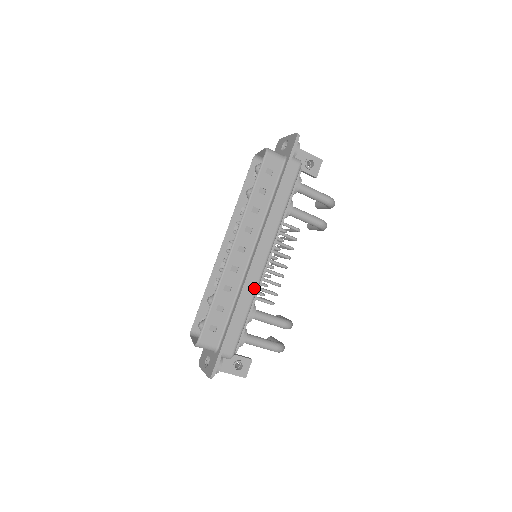
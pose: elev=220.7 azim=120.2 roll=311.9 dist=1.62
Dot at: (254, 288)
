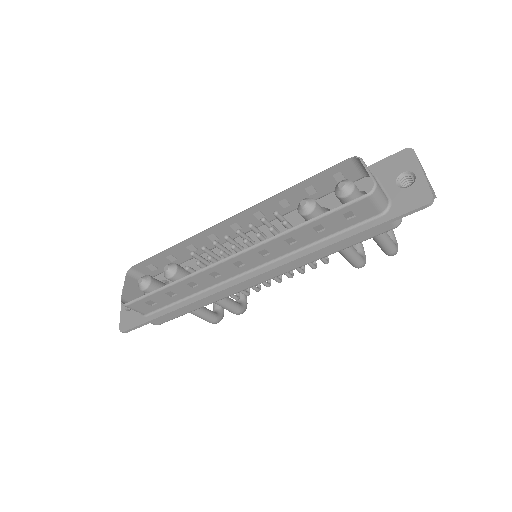
Dot at: (224, 296)
